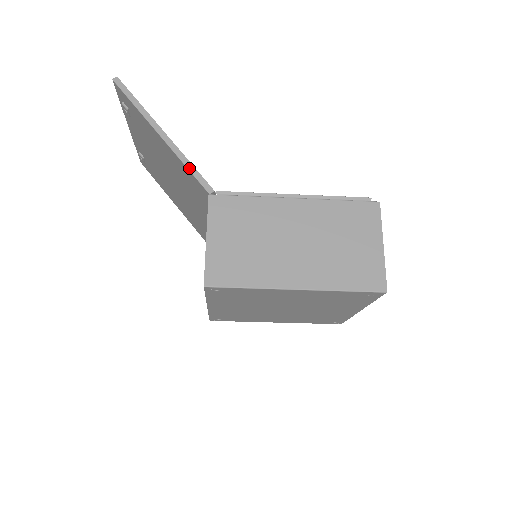
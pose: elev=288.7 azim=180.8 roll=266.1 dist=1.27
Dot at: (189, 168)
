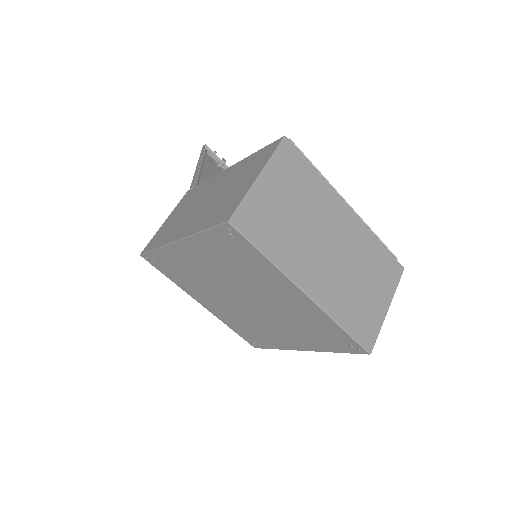
Dot at: (193, 178)
